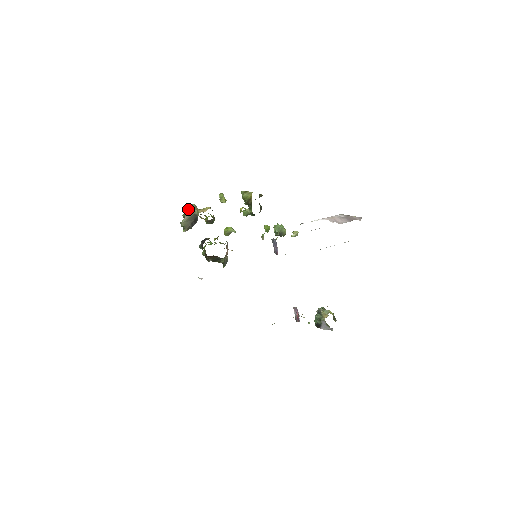
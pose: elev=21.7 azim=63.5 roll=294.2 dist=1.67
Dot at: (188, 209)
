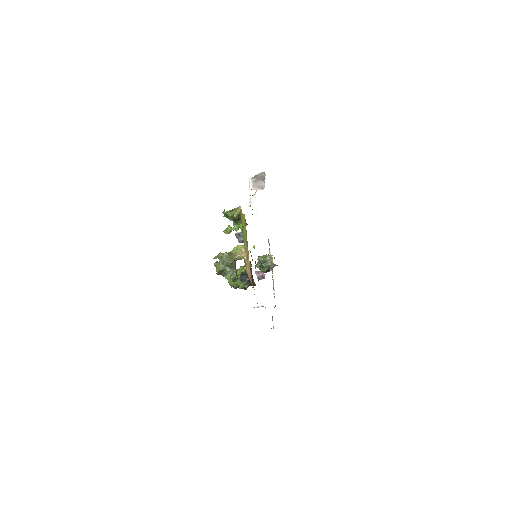
Dot at: (225, 261)
